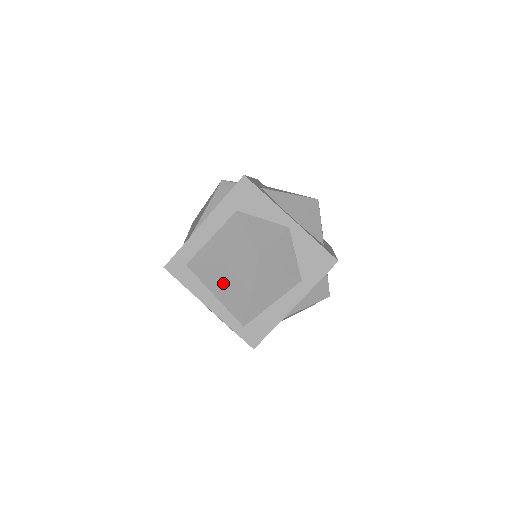
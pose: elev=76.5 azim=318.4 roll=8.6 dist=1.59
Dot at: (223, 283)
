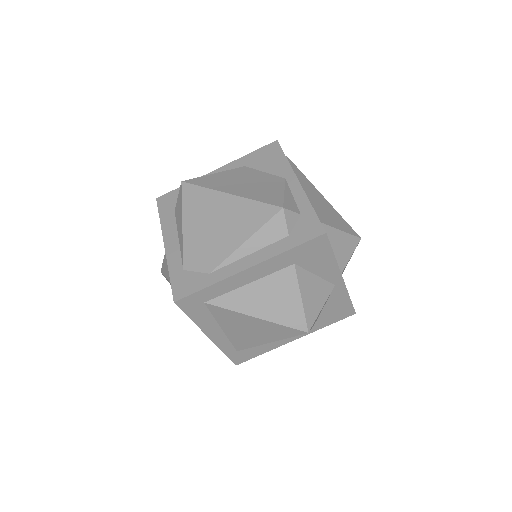
Dot at: (243, 328)
